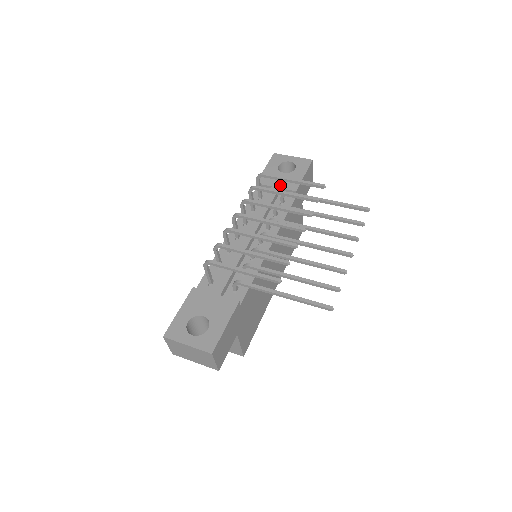
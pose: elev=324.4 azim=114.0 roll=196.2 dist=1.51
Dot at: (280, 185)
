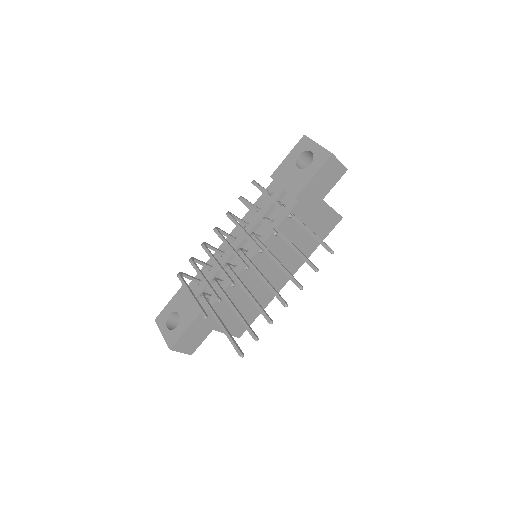
Dot at: (286, 185)
